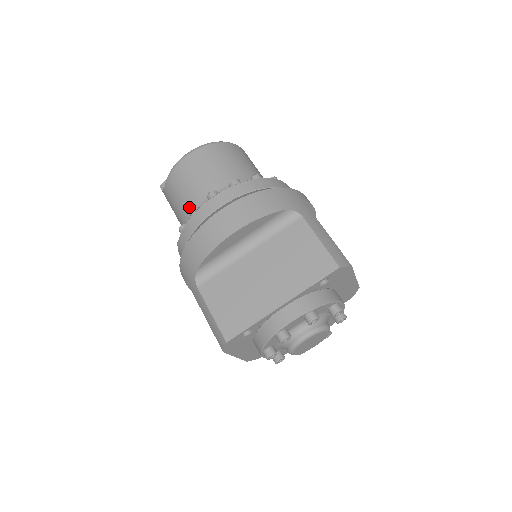
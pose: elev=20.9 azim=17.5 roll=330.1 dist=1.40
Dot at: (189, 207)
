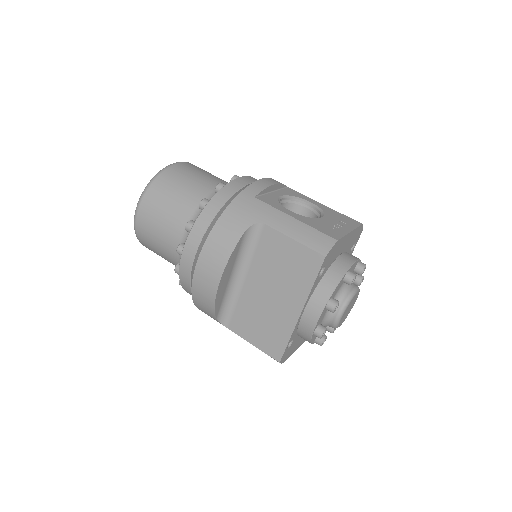
Dot at: (173, 260)
